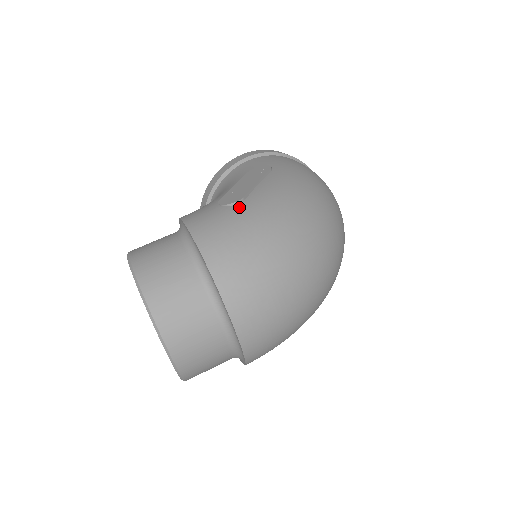
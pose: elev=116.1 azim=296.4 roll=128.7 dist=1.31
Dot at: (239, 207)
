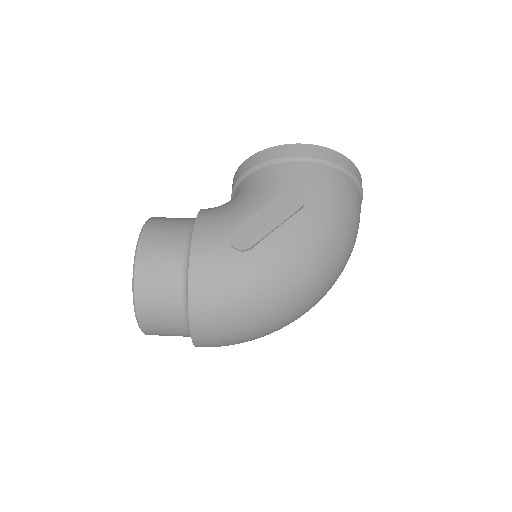
Dot at: (242, 256)
